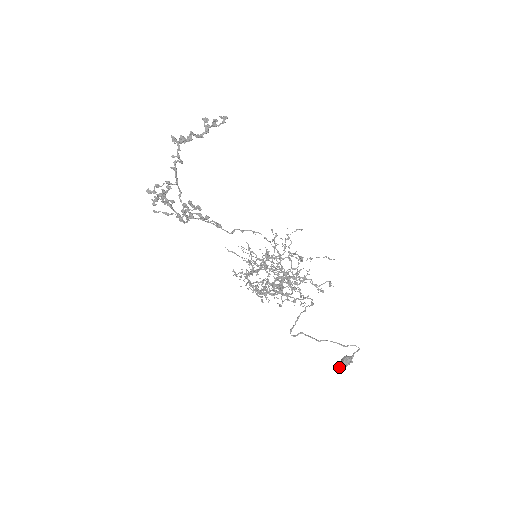
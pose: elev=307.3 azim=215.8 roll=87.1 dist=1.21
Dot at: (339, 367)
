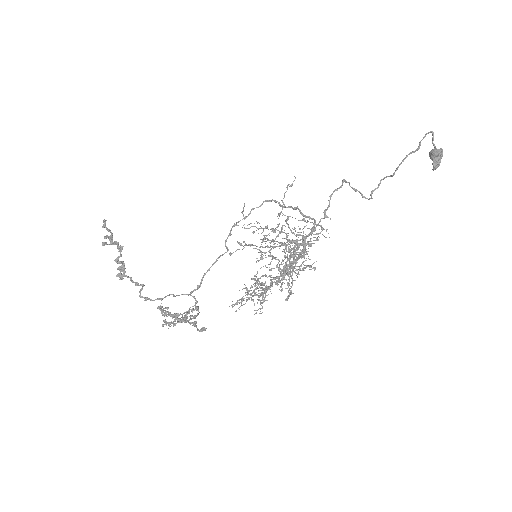
Dot at: (437, 167)
